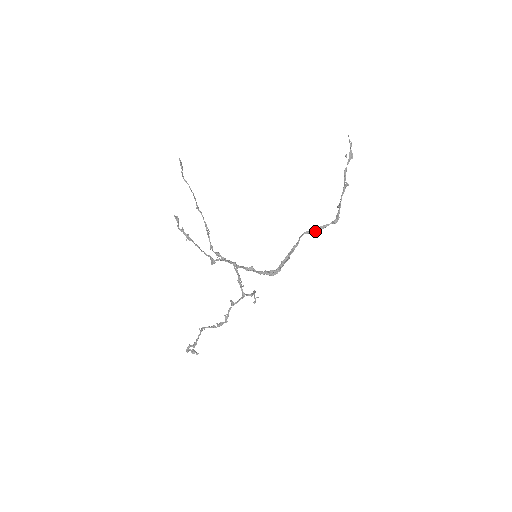
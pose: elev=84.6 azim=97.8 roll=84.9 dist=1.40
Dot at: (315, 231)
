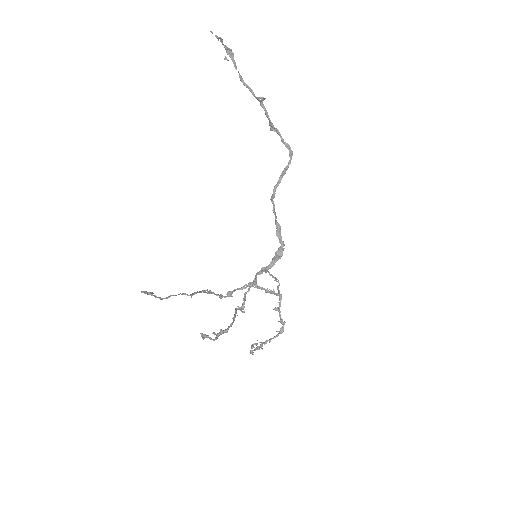
Dot at: occluded
